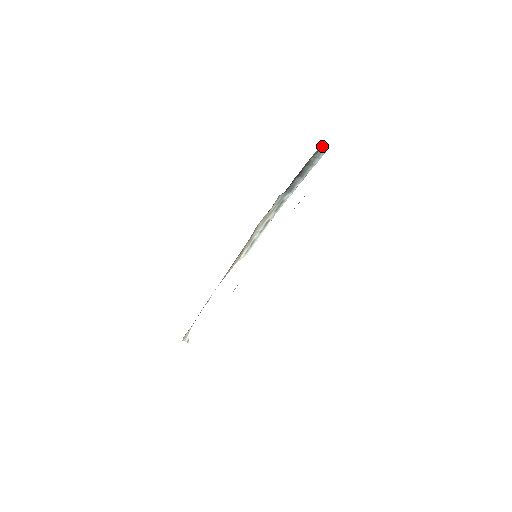
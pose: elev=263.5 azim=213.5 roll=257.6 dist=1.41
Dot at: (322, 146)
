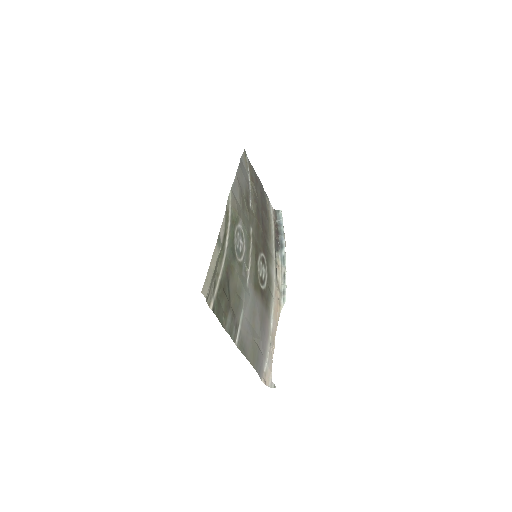
Dot at: (276, 213)
